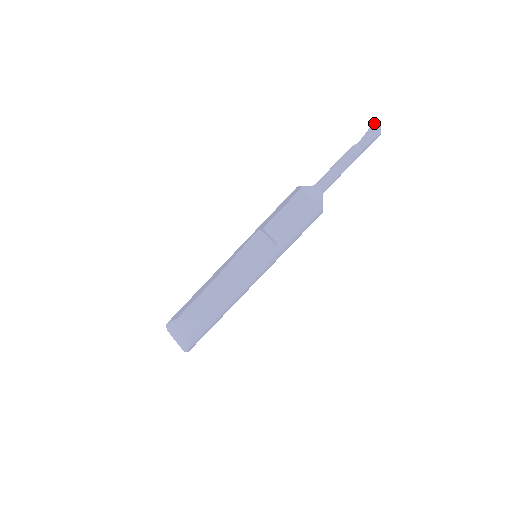
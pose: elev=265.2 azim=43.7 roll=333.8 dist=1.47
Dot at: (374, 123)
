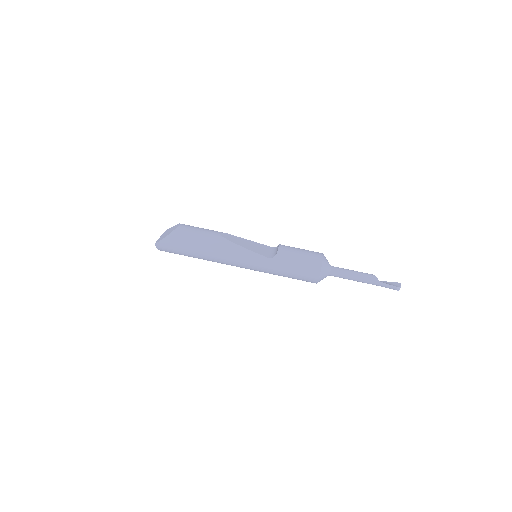
Dot at: (399, 283)
